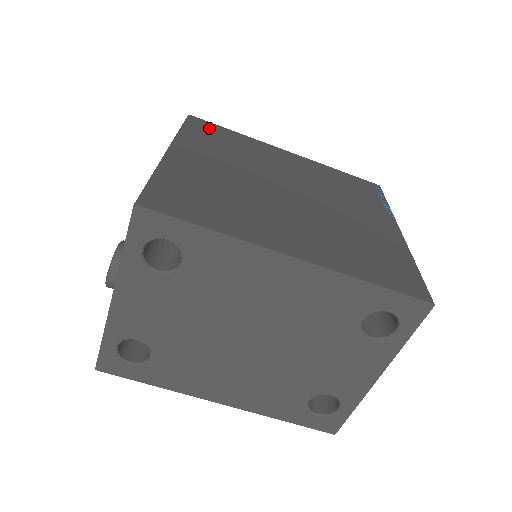
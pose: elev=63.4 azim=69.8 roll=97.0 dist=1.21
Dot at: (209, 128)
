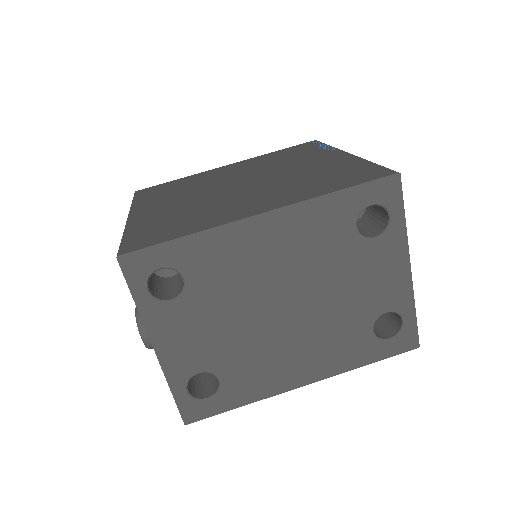
Dot at: (155, 189)
